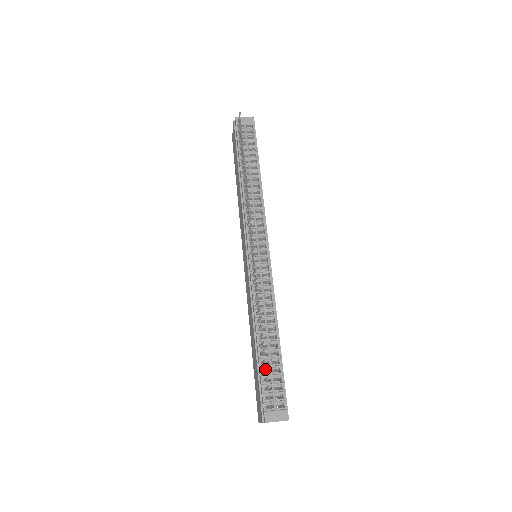
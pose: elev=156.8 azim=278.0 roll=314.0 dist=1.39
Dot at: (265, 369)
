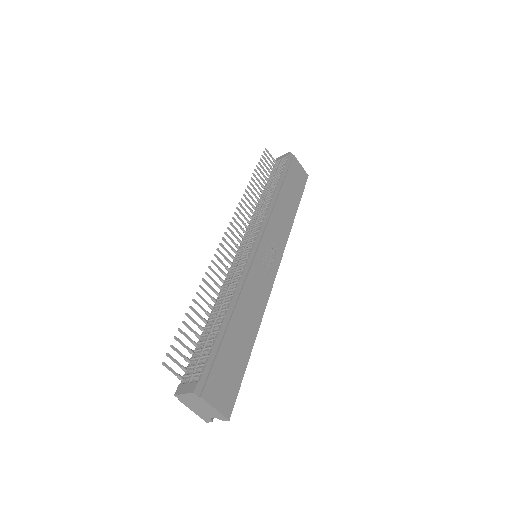
Dot at: (178, 329)
